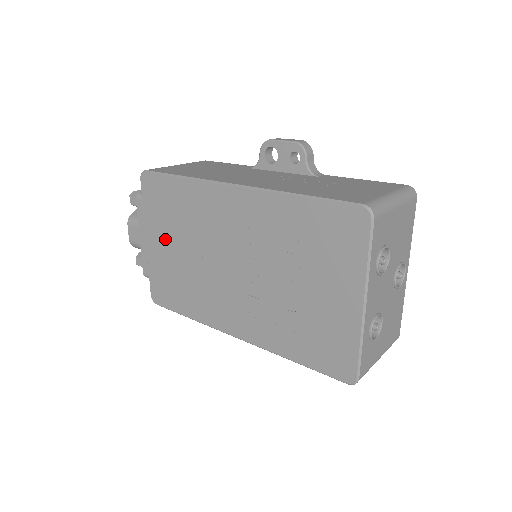
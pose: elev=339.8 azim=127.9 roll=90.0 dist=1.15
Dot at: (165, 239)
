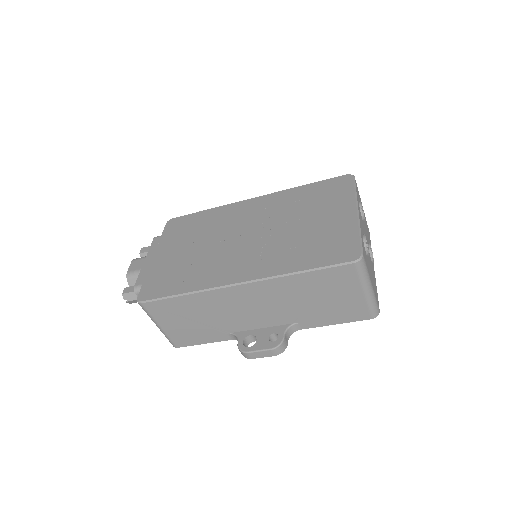
Dot at: (177, 248)
